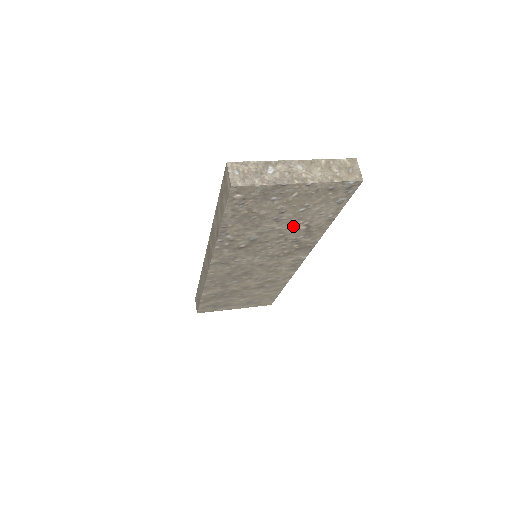
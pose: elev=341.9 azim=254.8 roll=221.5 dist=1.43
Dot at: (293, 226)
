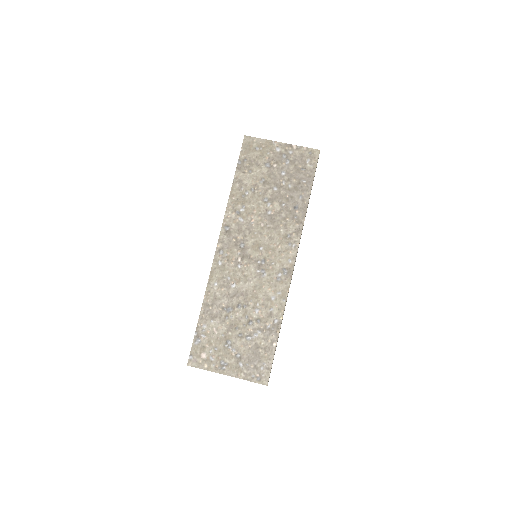
Dot at: occluded
